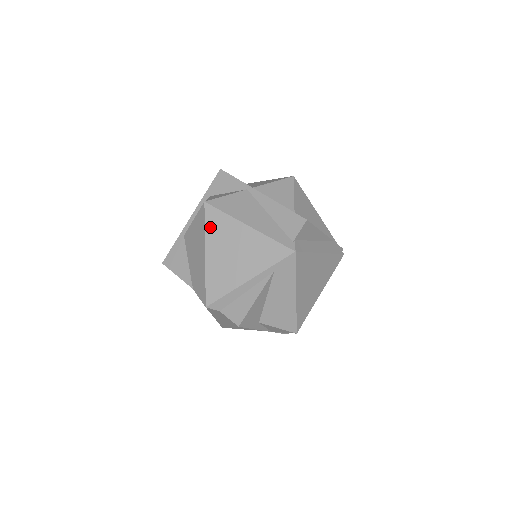
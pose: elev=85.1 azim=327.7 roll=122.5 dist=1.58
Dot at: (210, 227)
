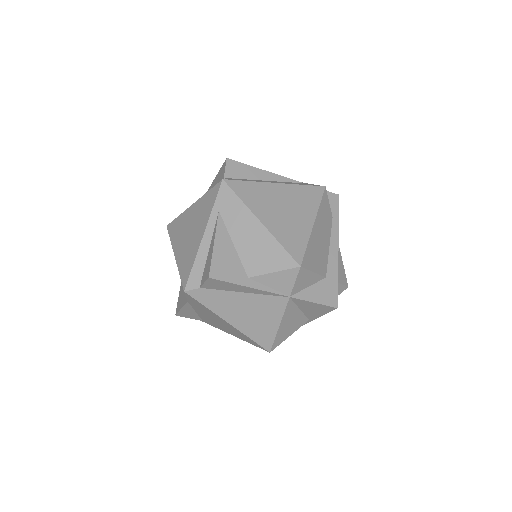
Dot at: (173, 236)
